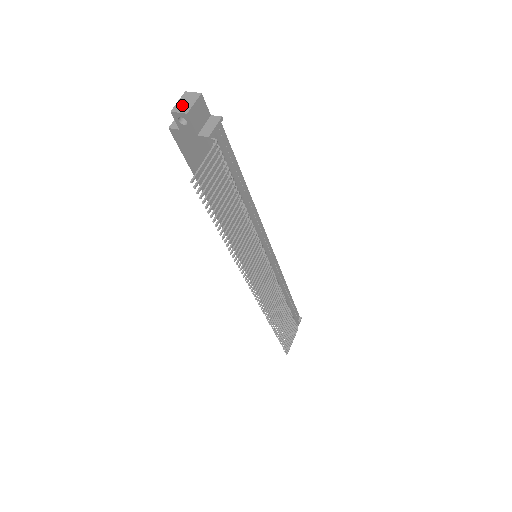
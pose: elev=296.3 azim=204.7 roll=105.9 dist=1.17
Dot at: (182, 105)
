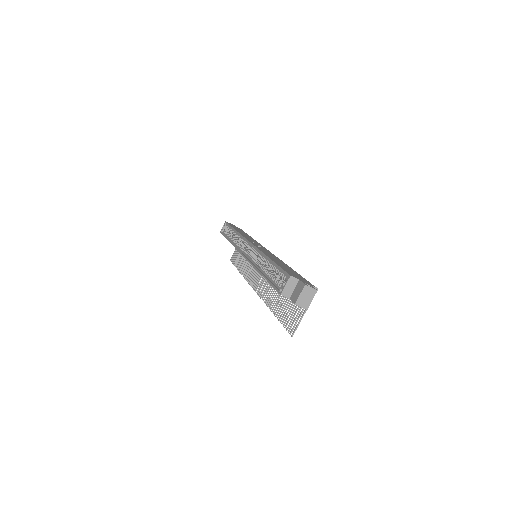
Dot at: (304, 300)
